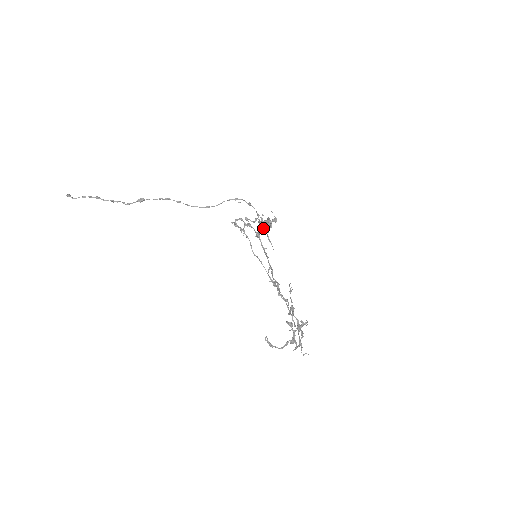
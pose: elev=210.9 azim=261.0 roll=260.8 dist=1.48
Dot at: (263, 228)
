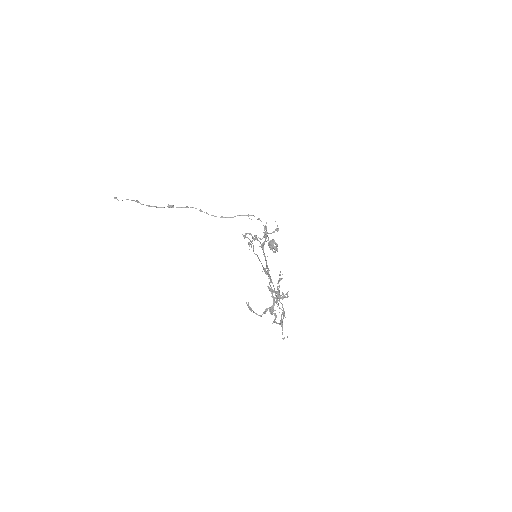
Dot at: (266, 233)
